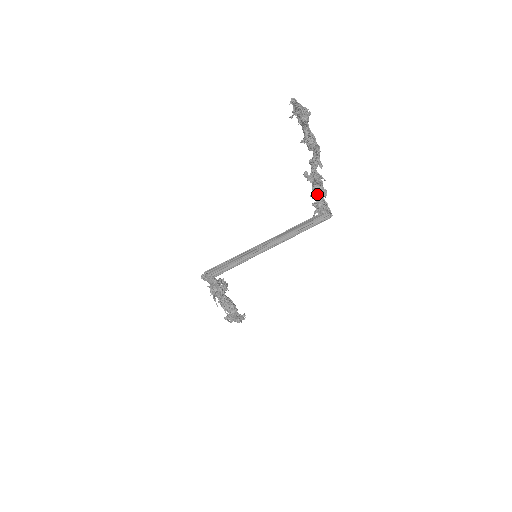
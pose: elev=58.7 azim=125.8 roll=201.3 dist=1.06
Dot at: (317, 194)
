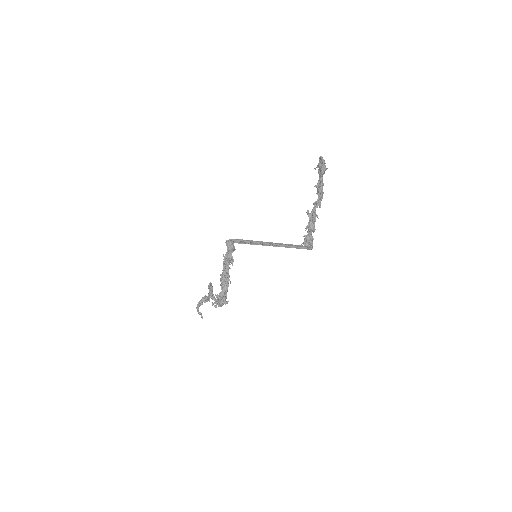
Dot at: (310, 228)
